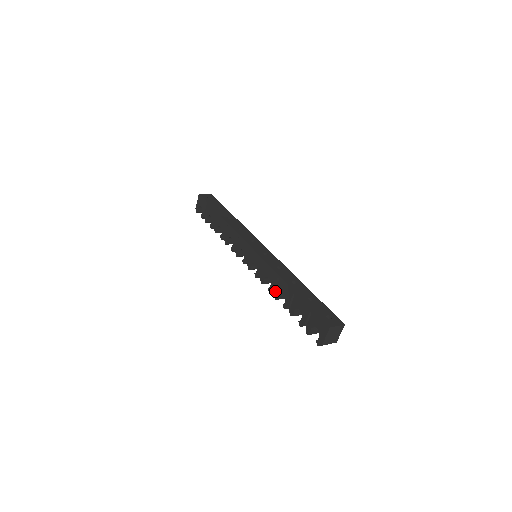
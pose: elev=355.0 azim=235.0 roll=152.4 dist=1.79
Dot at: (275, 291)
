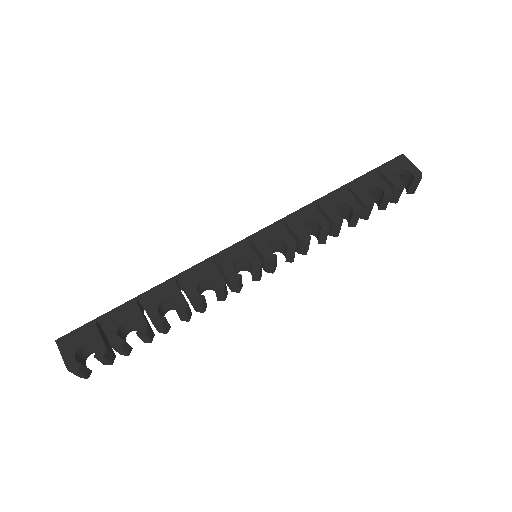
Dot at: (330, 217)
